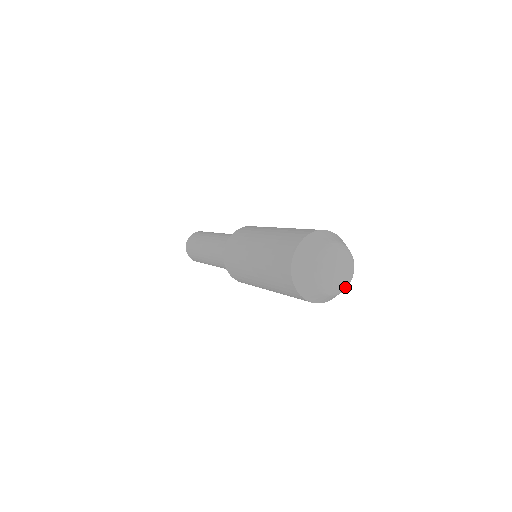
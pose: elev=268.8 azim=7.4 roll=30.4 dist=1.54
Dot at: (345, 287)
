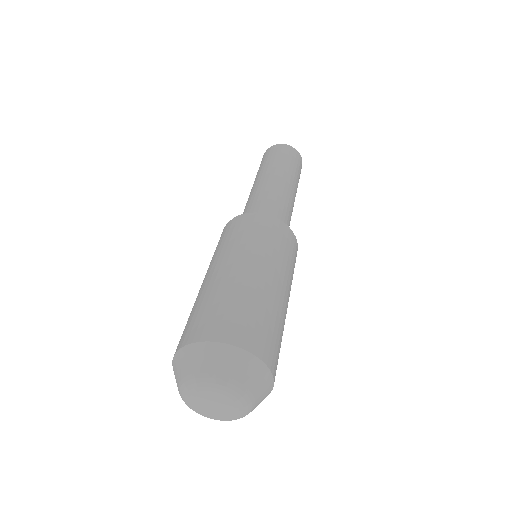
Dot at: (226, 420)
